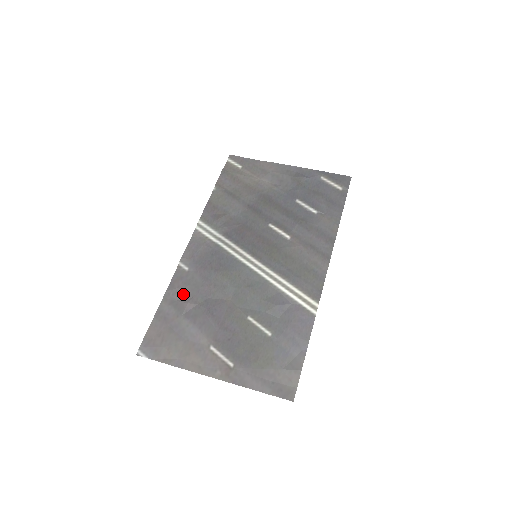
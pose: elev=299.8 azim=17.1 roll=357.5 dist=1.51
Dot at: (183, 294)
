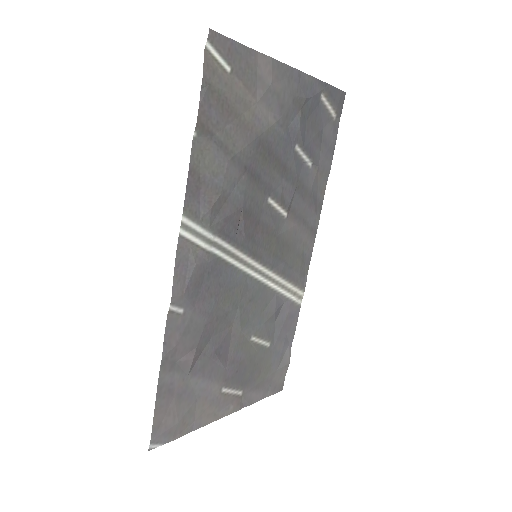
Dot at: (185, 349)
